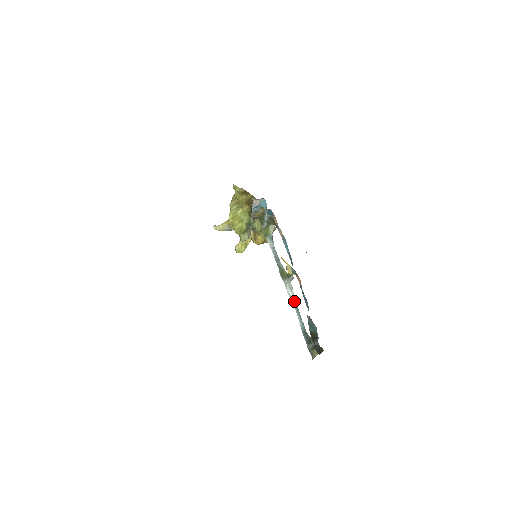
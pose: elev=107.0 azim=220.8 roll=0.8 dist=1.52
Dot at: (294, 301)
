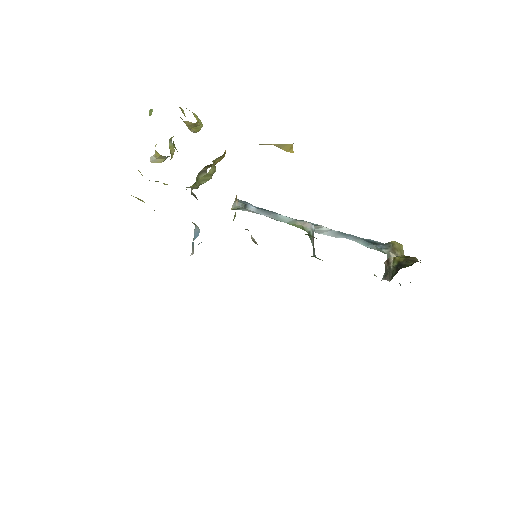
Dot at: (334, 233)
